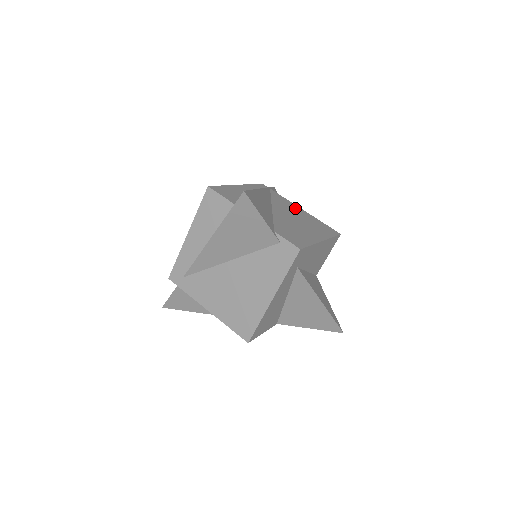
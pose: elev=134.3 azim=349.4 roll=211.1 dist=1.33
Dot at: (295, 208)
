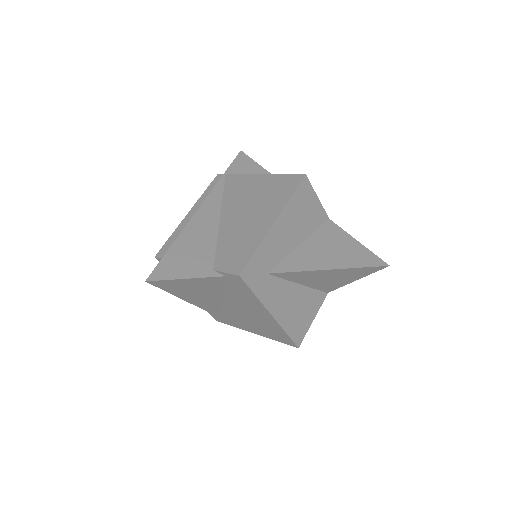
Dot at: (250, 183)
